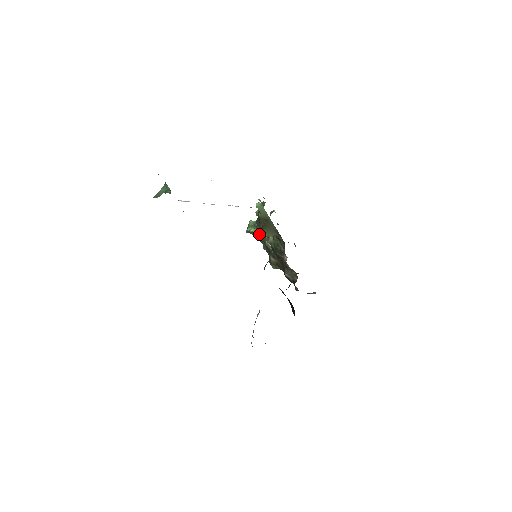
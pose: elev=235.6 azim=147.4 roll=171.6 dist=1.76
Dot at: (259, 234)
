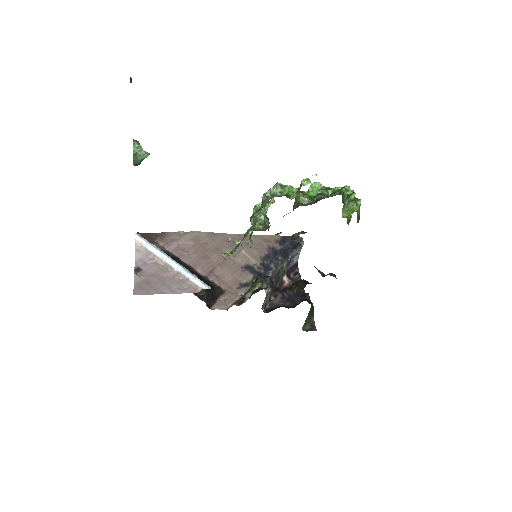
Dot at: occluded
